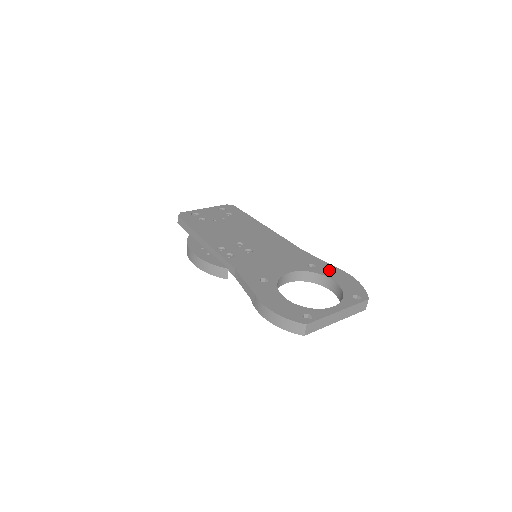
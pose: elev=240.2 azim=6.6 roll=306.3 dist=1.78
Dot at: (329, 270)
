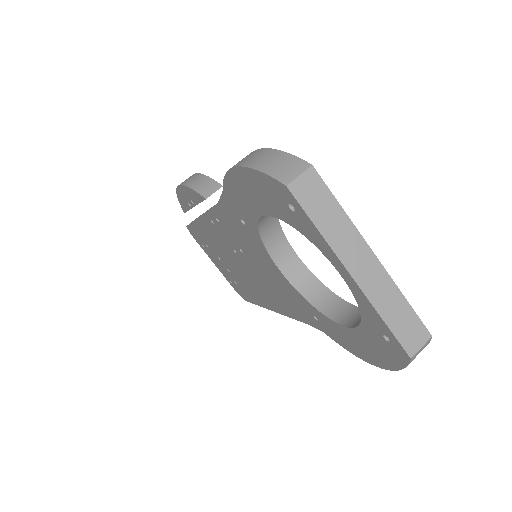
Dot at: occluded
